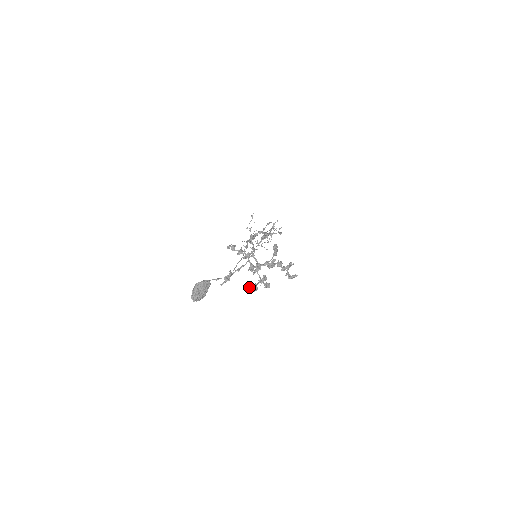
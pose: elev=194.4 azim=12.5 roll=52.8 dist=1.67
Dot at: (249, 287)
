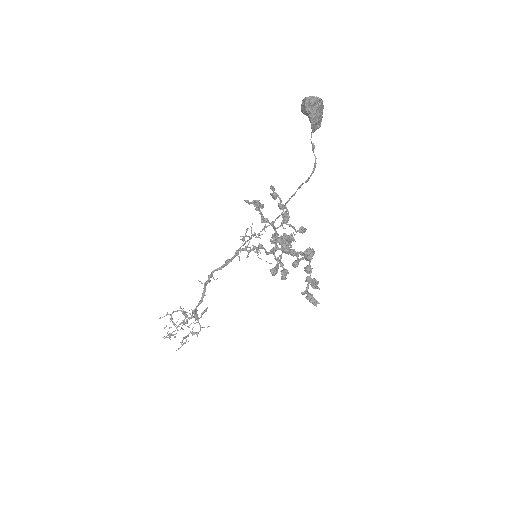
Dot at: (284, 236)
